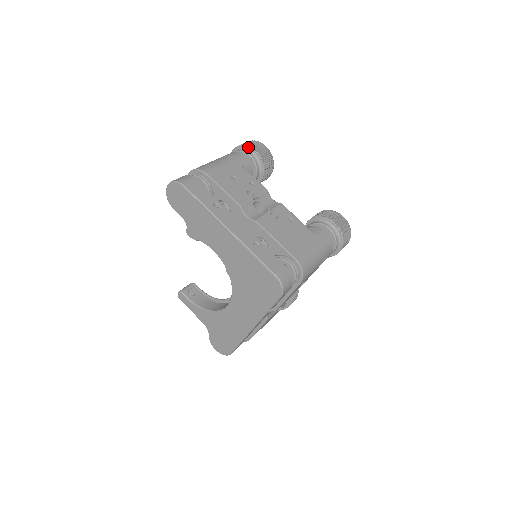
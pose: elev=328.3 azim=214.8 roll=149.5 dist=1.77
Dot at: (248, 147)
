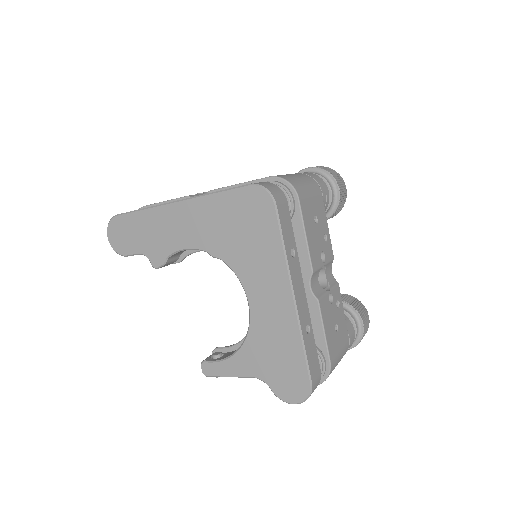
Dot at: occluded
